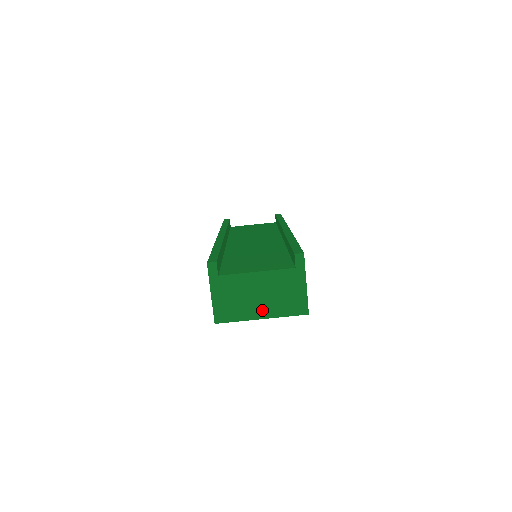
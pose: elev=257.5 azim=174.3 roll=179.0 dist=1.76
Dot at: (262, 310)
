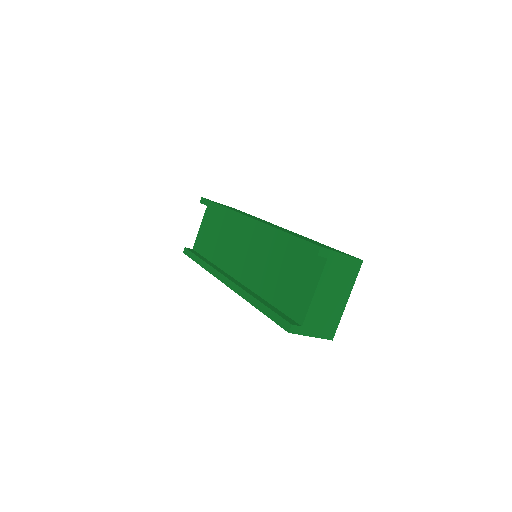
Dot at: (342, 298)
